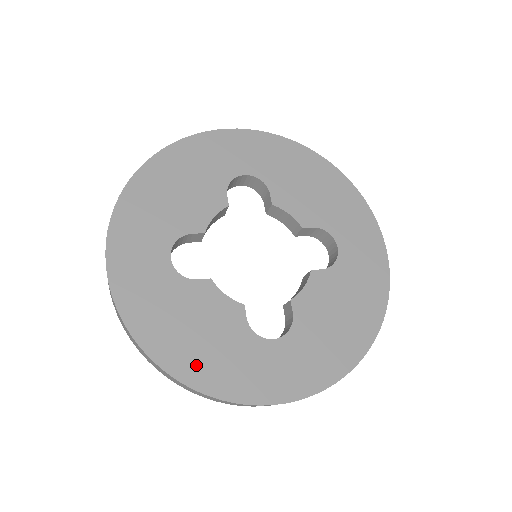
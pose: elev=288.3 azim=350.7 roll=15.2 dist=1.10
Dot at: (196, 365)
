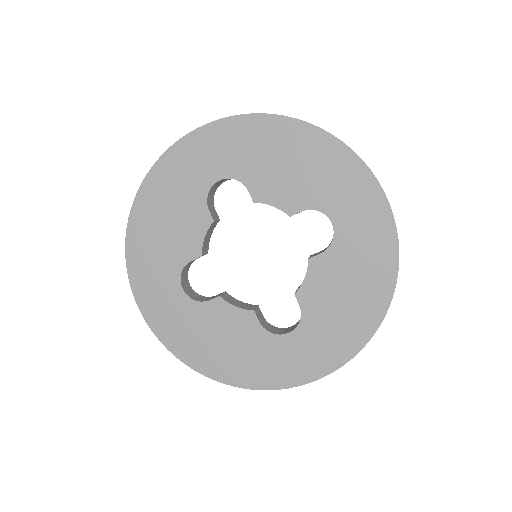
Dot at: (230, 369)
